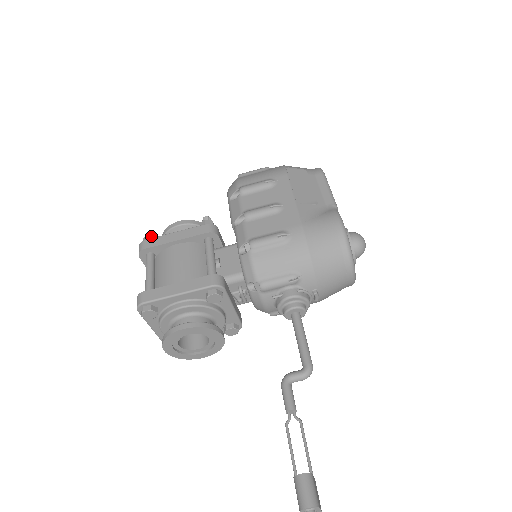
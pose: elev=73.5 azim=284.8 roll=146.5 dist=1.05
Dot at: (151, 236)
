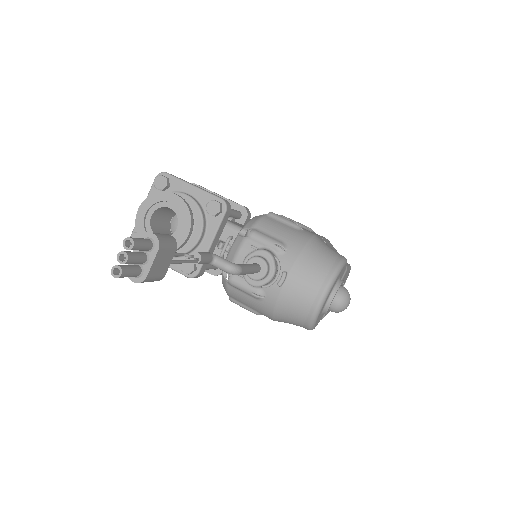
Dot at: occluded
